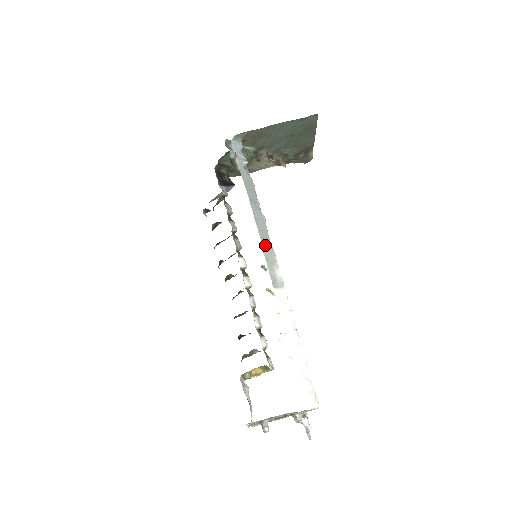
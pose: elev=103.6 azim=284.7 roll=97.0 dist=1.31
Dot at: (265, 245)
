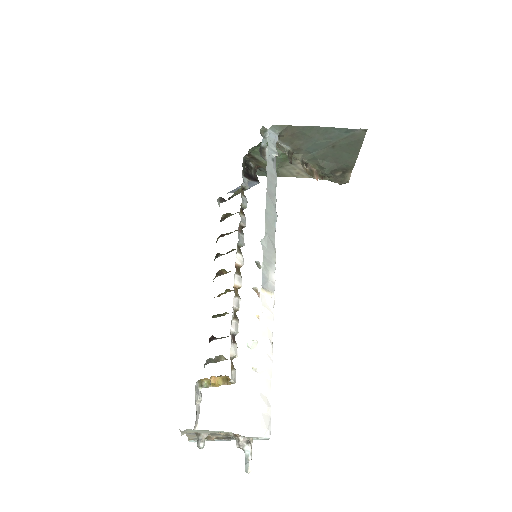
Dot at: (268, 242)
